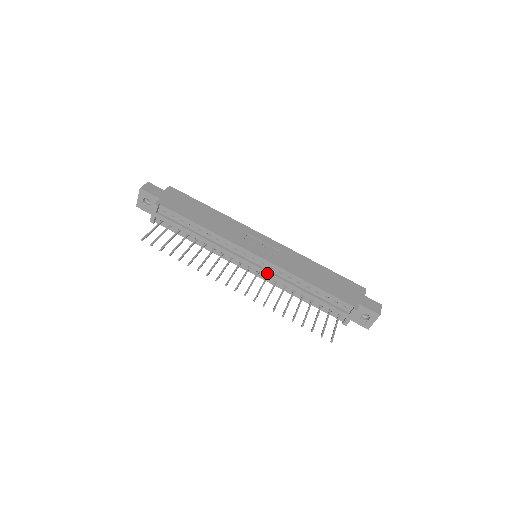
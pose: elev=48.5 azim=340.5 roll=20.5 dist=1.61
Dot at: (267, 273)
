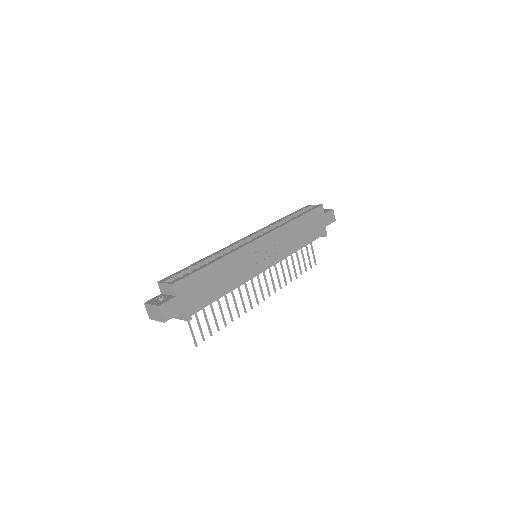
Dot at: occluded
